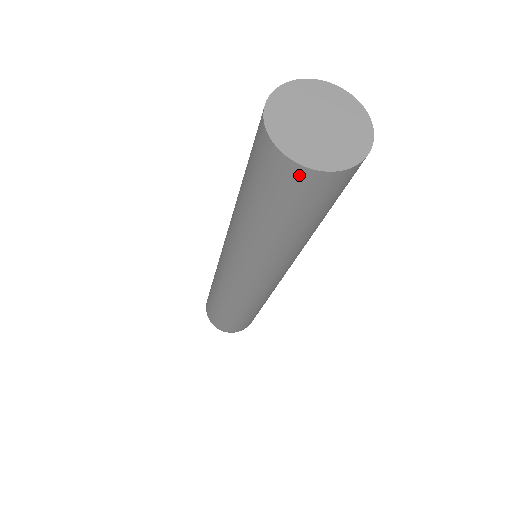
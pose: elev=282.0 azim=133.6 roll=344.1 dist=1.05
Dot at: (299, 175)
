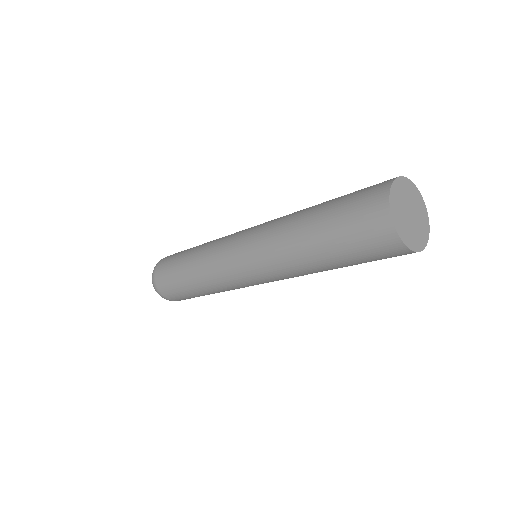
Dot at: (390, 240)
